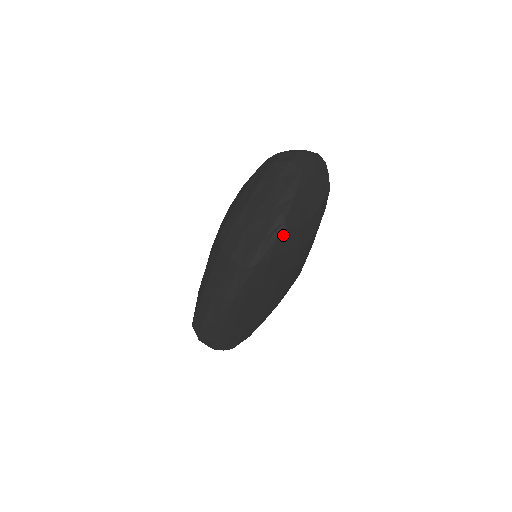
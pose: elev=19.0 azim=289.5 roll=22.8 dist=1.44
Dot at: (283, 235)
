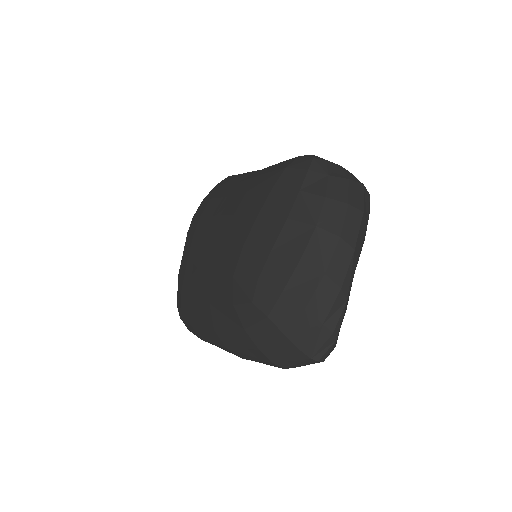
Dot at: occluded
